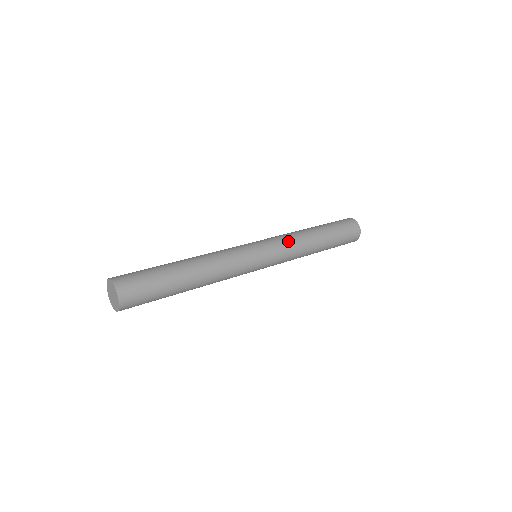
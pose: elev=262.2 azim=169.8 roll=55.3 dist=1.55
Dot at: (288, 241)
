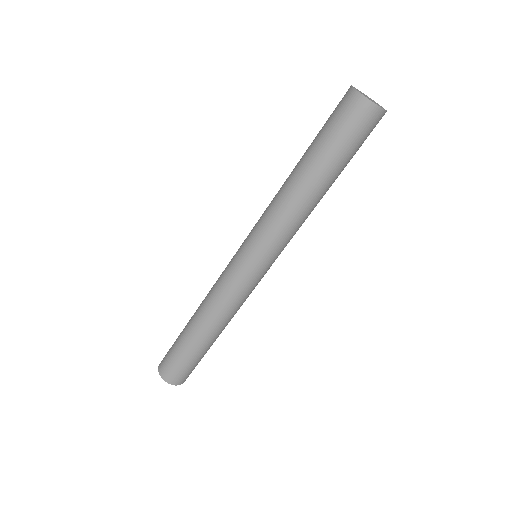
Dot at: (277, 229)
